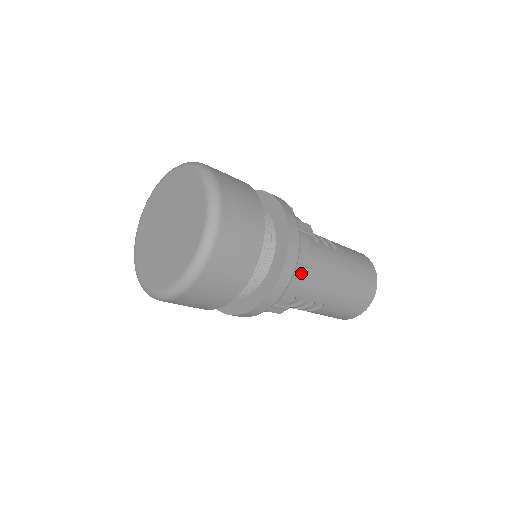
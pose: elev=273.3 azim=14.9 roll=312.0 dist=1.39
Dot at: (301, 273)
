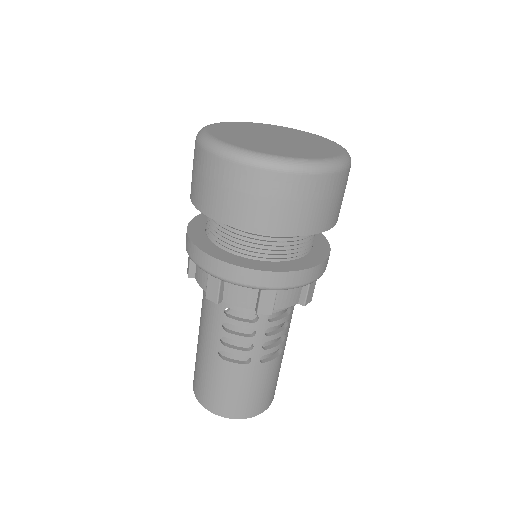
Dot at: occluded
